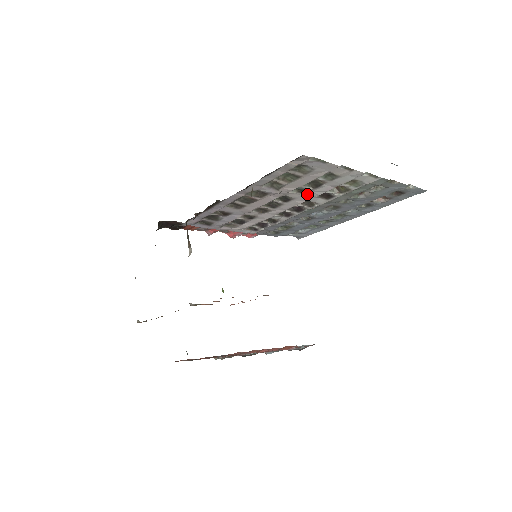
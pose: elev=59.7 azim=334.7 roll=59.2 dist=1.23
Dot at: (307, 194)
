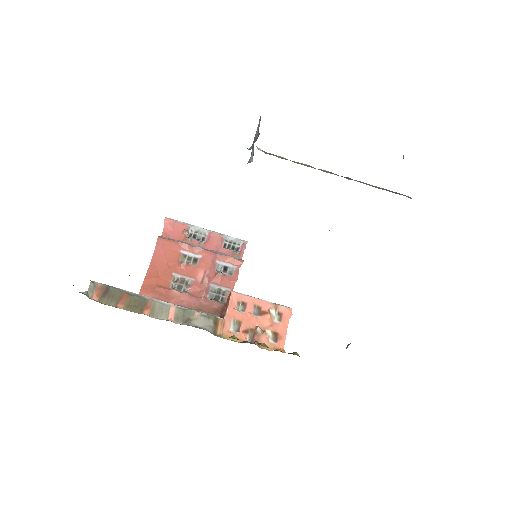
Dot at: occluded
